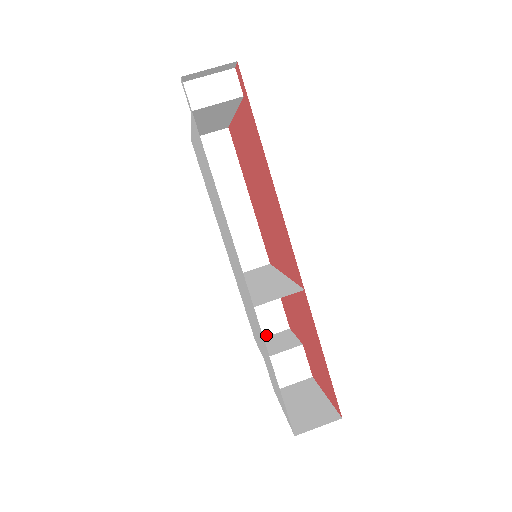
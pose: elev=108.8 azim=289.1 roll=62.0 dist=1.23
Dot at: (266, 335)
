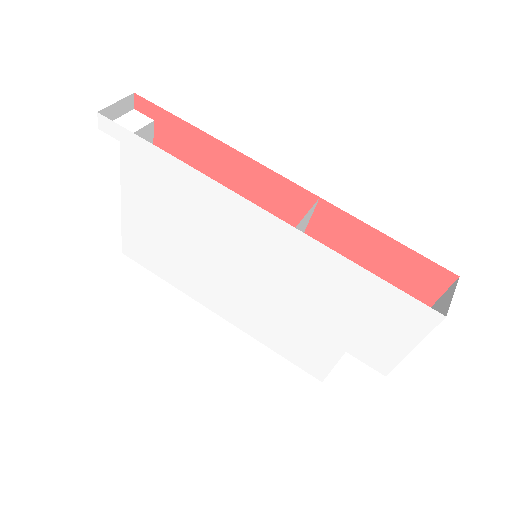
Dot at: occluded
